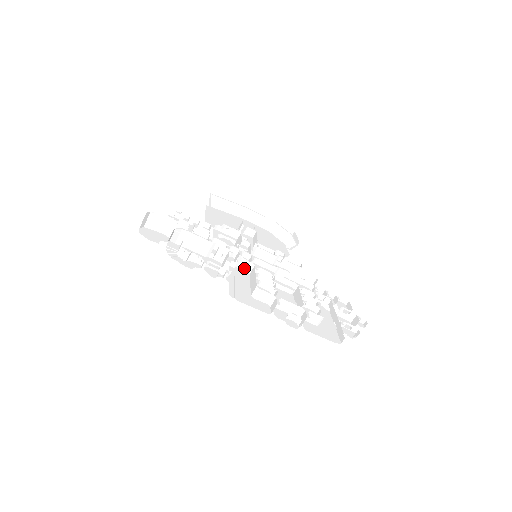
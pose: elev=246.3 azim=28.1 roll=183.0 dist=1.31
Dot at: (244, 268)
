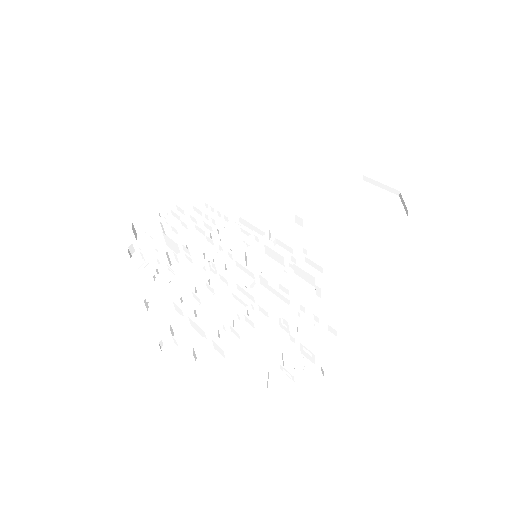
Dot at: (215, 272)
